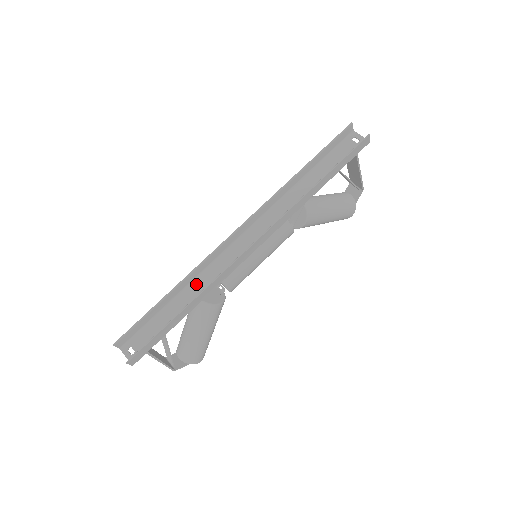
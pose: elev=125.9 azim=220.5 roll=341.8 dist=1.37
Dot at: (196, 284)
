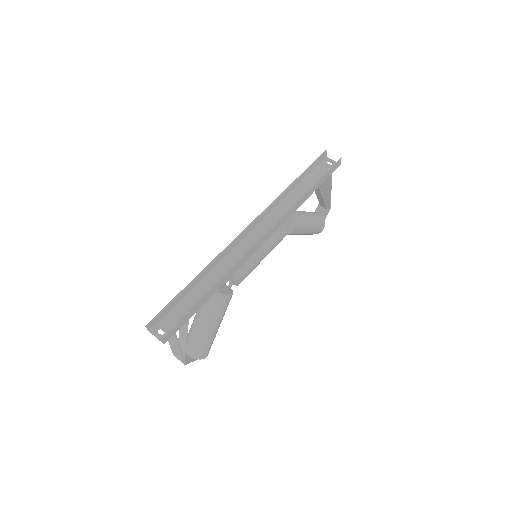
Dot at: (215, 273)
